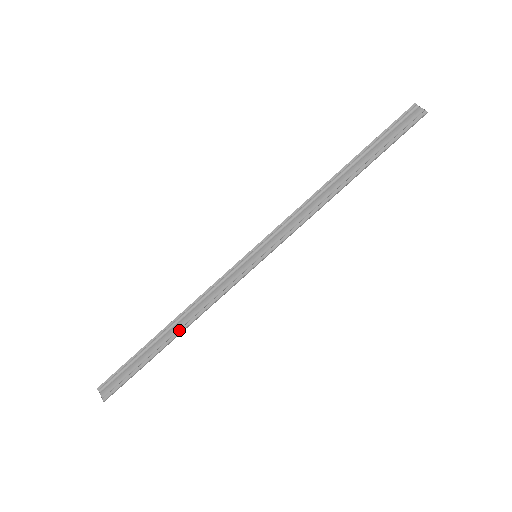
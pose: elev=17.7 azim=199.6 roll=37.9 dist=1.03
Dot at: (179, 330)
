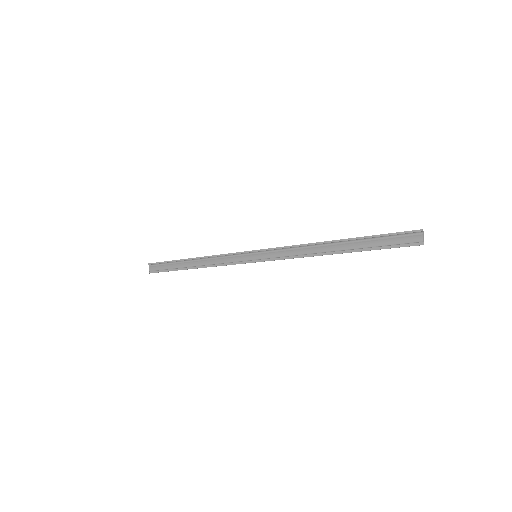
Dot at: (197, 266)
